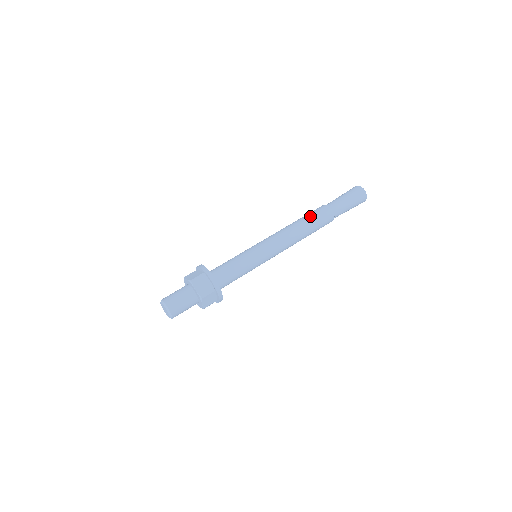
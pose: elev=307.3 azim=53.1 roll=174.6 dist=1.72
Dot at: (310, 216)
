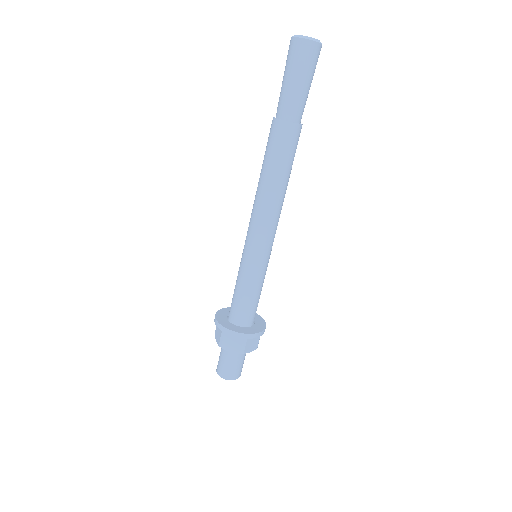
Dot at: (268, 158)
